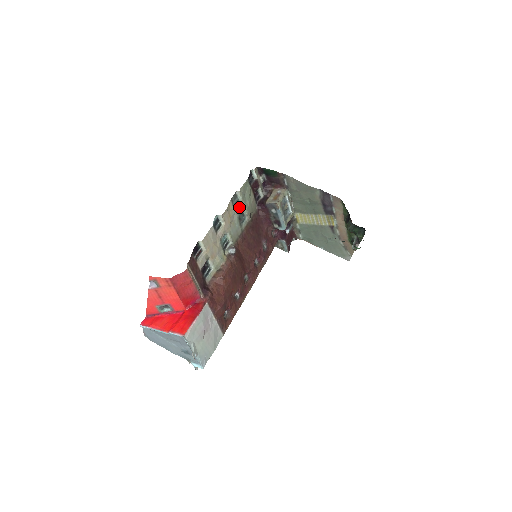
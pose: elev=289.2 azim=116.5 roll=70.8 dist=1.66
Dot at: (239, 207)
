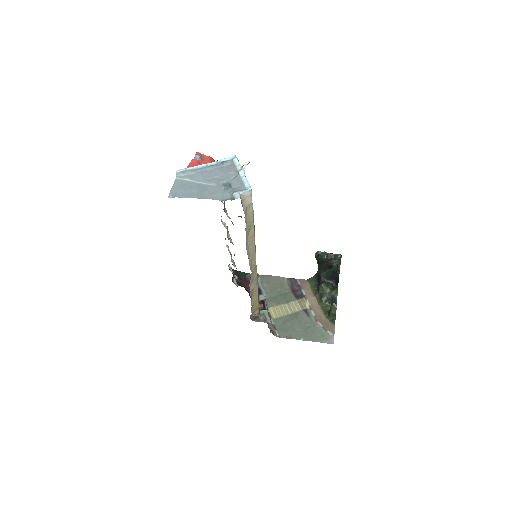
Dot at: occluded
